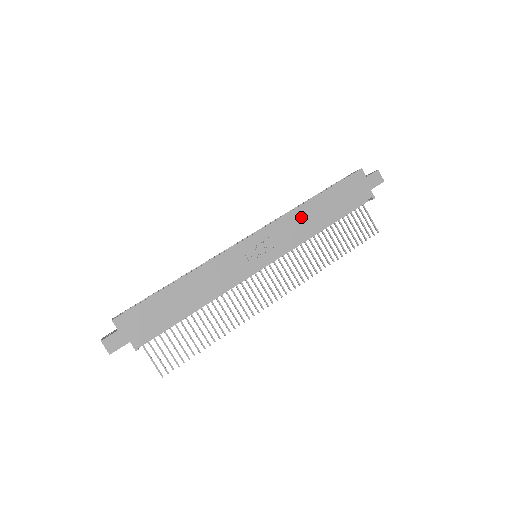
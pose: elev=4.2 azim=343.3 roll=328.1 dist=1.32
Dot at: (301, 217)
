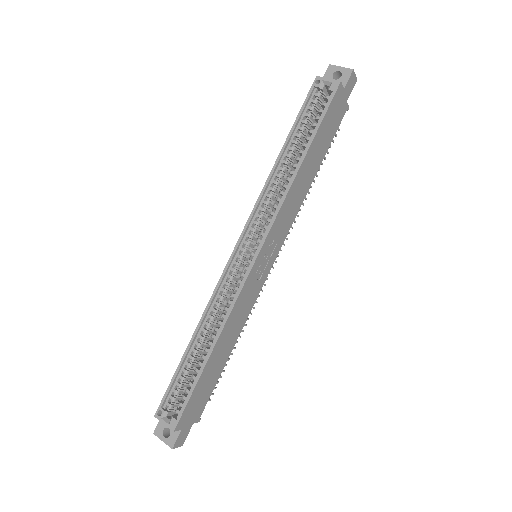
Dot at: (295, 192)
